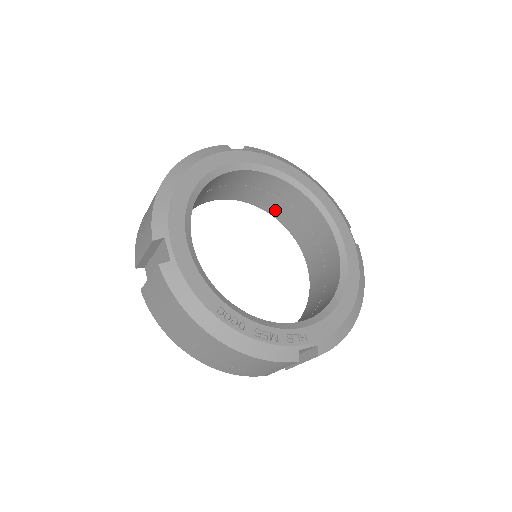
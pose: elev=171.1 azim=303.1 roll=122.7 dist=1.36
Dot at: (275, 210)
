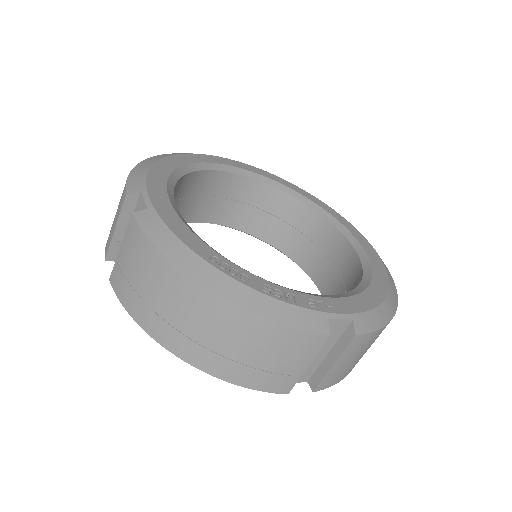
Dot at: (273, 236)
